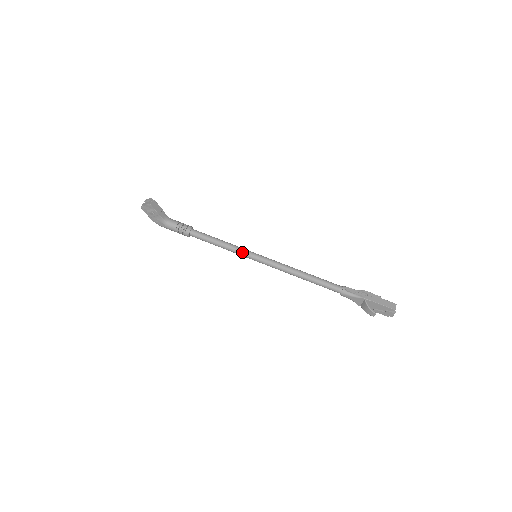
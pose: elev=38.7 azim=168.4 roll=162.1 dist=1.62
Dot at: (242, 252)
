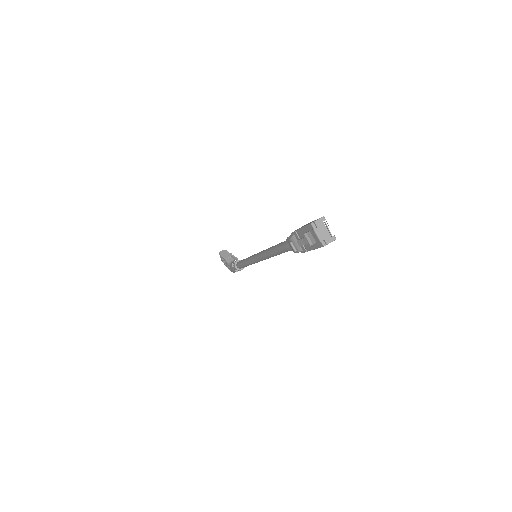
Dot at: (249, 258)
